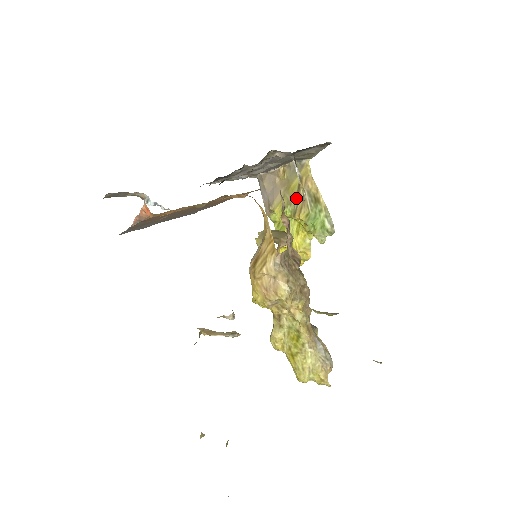
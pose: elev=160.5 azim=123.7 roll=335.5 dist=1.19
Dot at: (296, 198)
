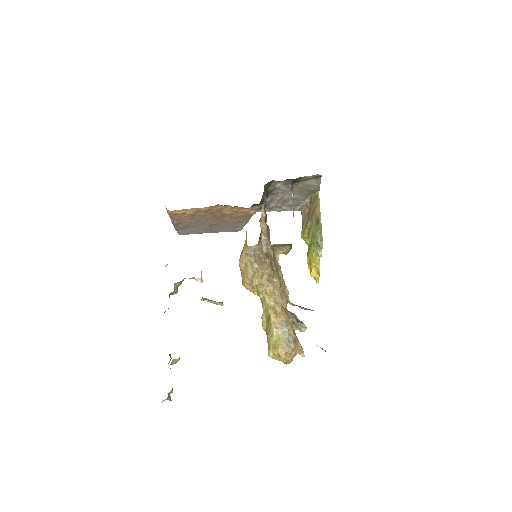
Dot at: (310, 222)
